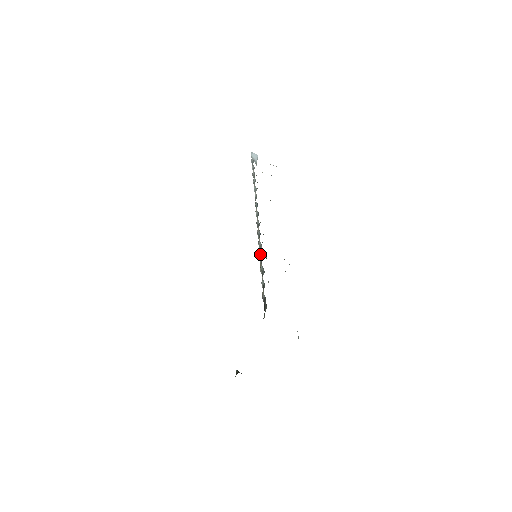
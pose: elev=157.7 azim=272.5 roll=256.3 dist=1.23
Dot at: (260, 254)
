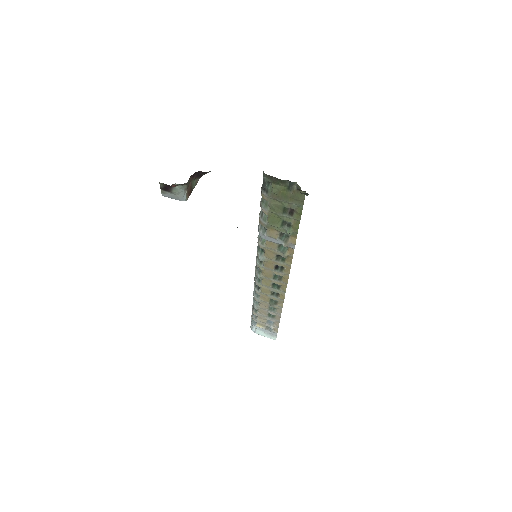
Dot at: (259, 223)
